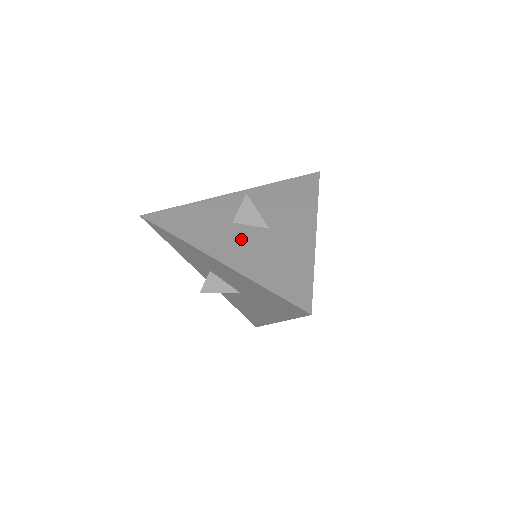
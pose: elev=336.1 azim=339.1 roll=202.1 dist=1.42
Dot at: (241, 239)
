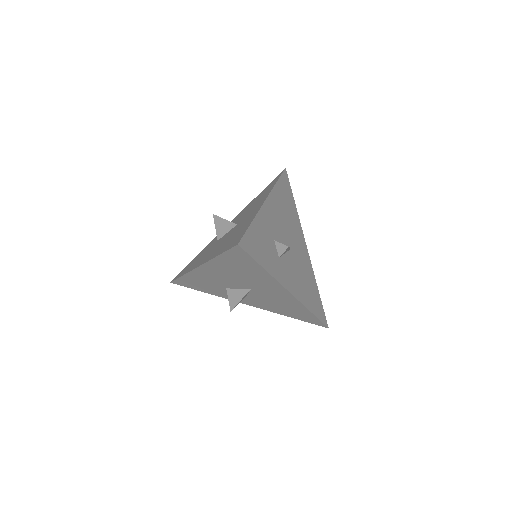
Dot at: (217, 244)
